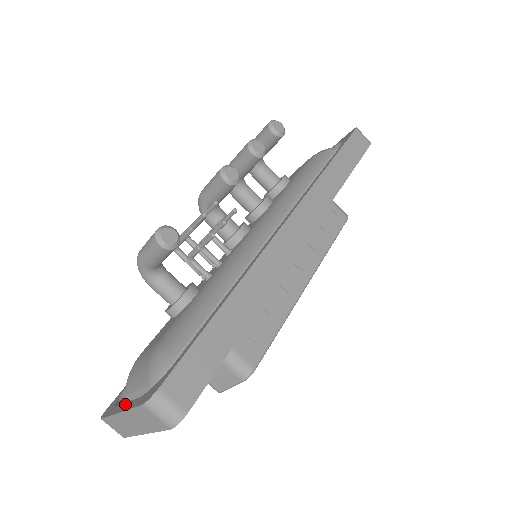
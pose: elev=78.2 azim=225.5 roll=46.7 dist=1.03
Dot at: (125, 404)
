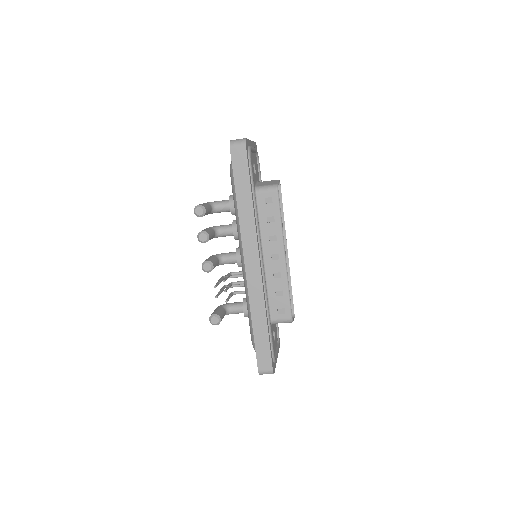
Dot at: occluded
